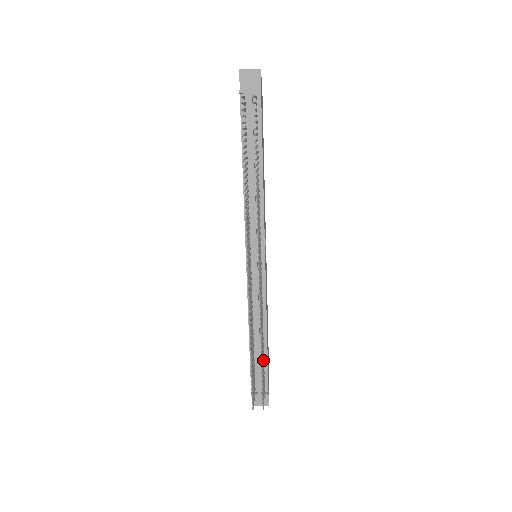
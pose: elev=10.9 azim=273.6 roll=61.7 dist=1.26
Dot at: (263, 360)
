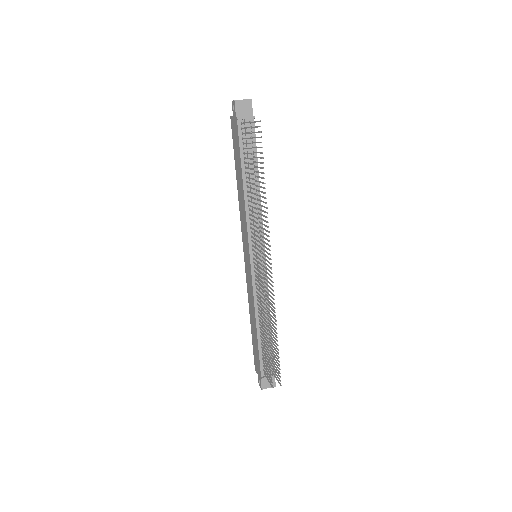
Dot at: (272, 345)
